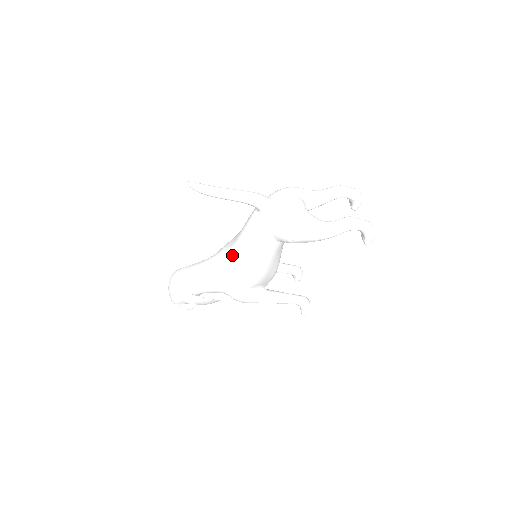
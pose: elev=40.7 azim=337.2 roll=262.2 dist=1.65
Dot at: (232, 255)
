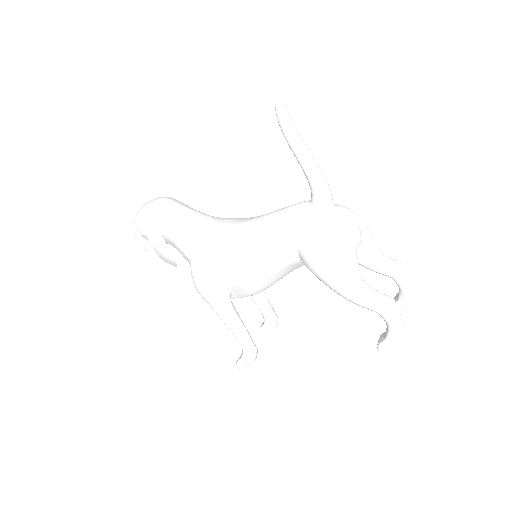
Dot at: (237, 227)
